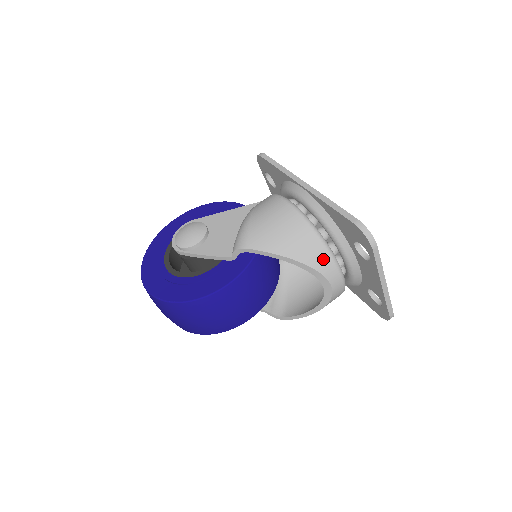
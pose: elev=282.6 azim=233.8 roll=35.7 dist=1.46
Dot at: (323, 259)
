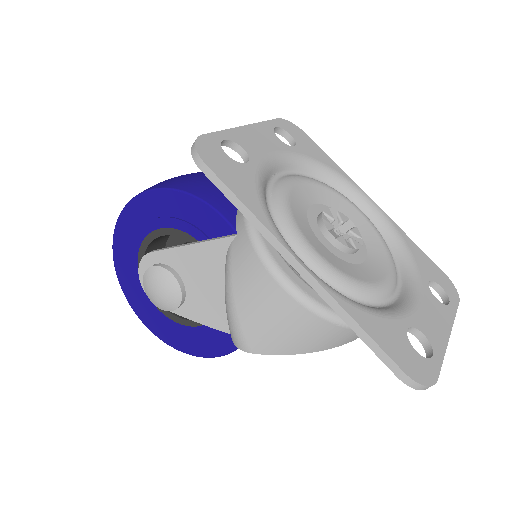
Dot at: (356, 335)
